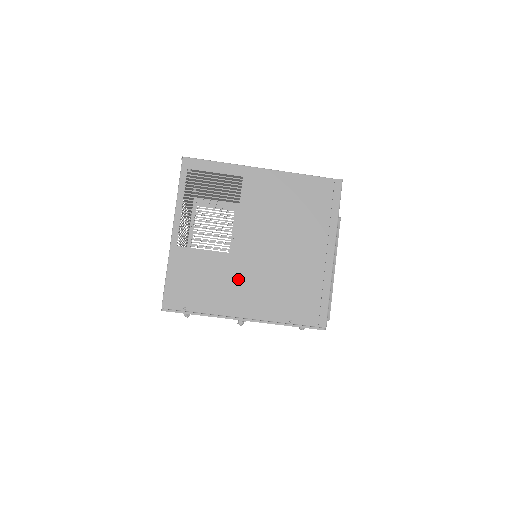
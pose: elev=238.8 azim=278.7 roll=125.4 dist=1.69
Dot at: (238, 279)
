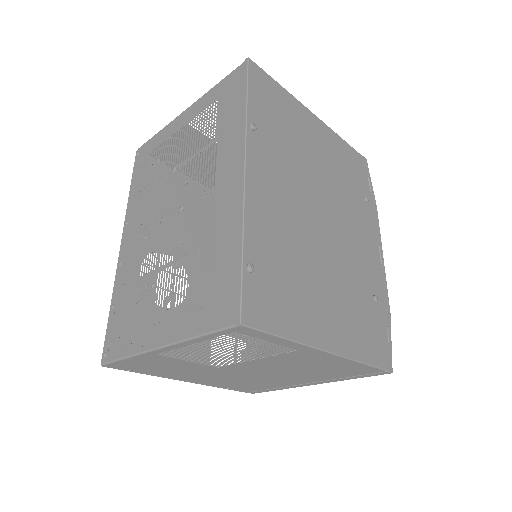
Dot at: (205, 374)
